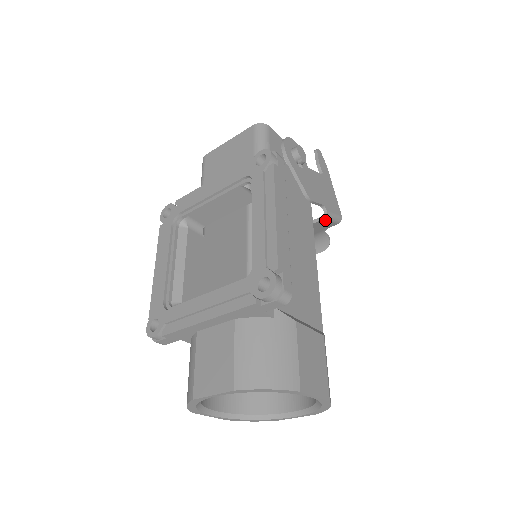
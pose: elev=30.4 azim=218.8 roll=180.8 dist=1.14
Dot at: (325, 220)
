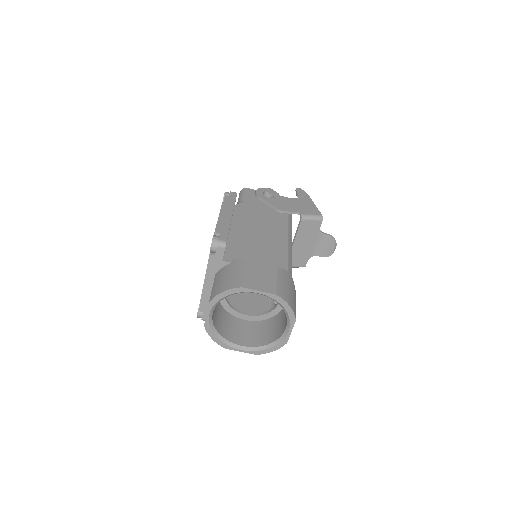
Dot at: (305, 221)
